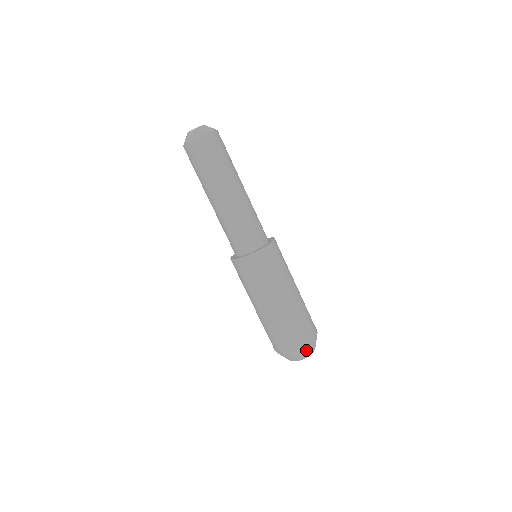
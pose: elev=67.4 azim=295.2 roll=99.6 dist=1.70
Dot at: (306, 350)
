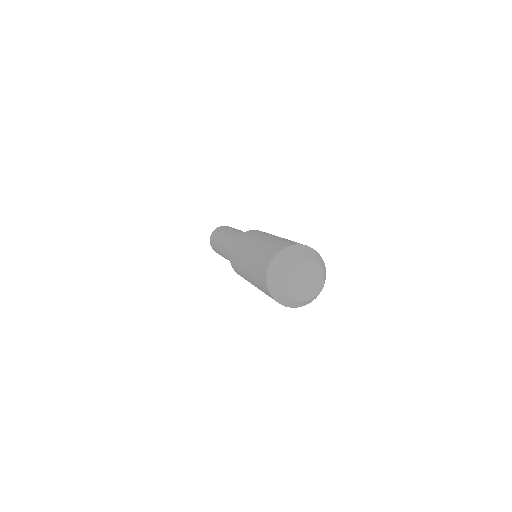
Dot at: (302, 250)
